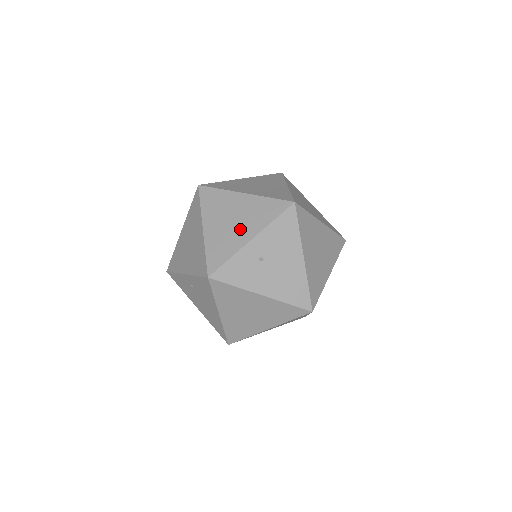
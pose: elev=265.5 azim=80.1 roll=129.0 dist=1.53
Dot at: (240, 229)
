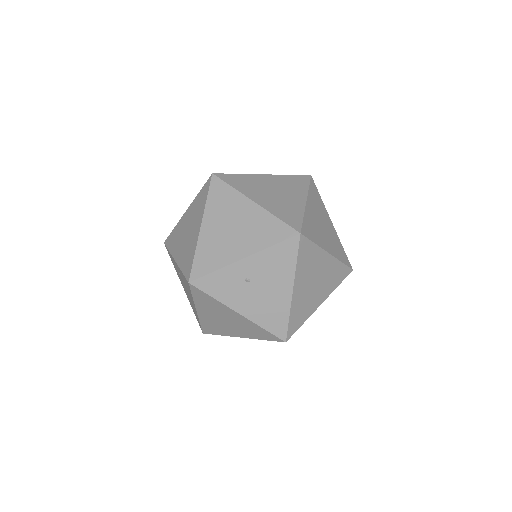
Dot at: (236, 242)
